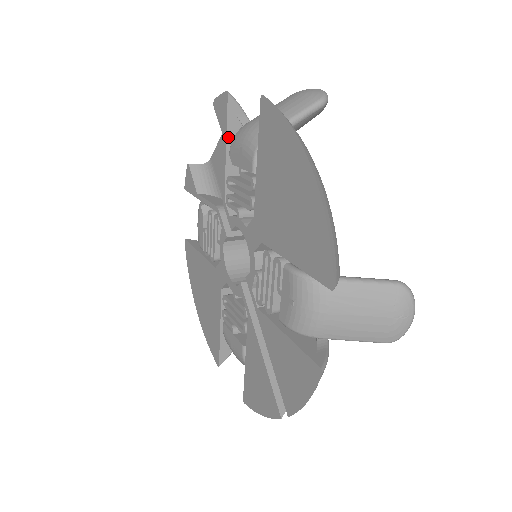
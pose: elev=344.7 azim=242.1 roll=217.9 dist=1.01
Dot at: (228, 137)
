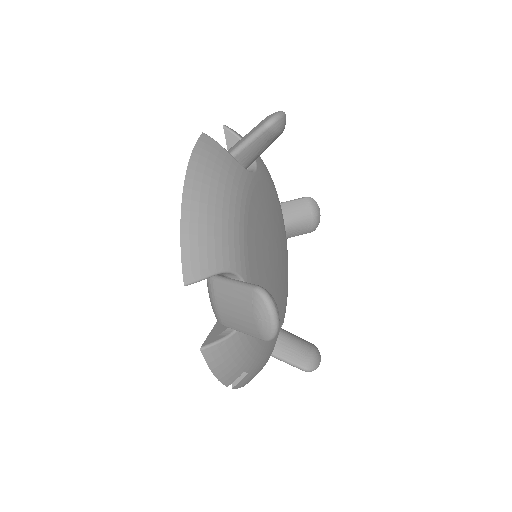
Dot at: occluded
